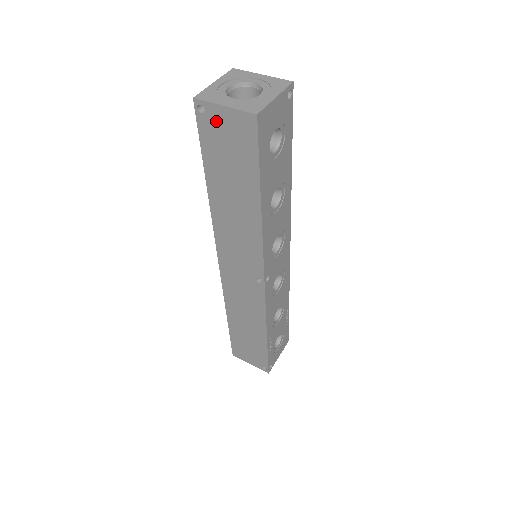
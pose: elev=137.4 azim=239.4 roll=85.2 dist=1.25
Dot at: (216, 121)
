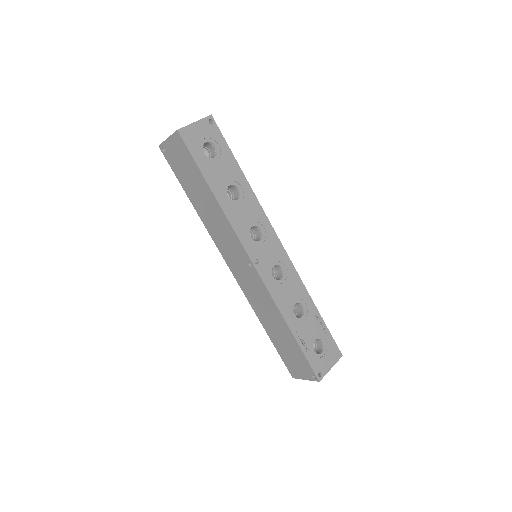
Dot at: (170, 151)
